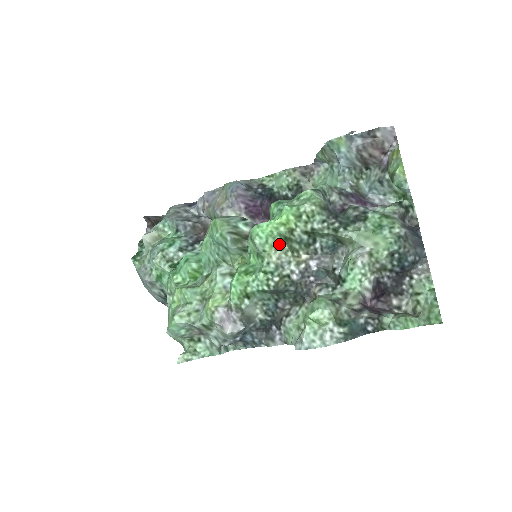
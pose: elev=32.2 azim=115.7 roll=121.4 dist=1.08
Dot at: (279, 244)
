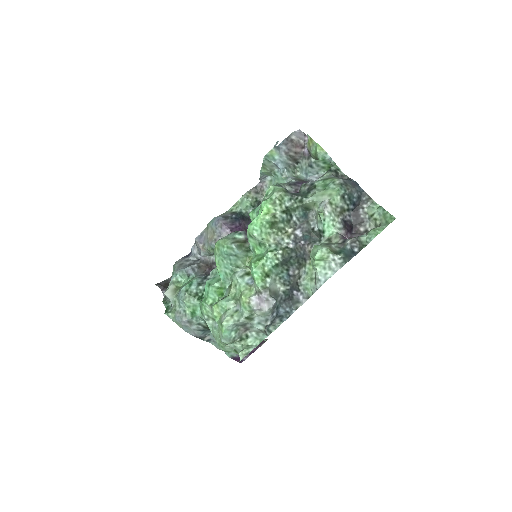
Dot at: (270, 230)
